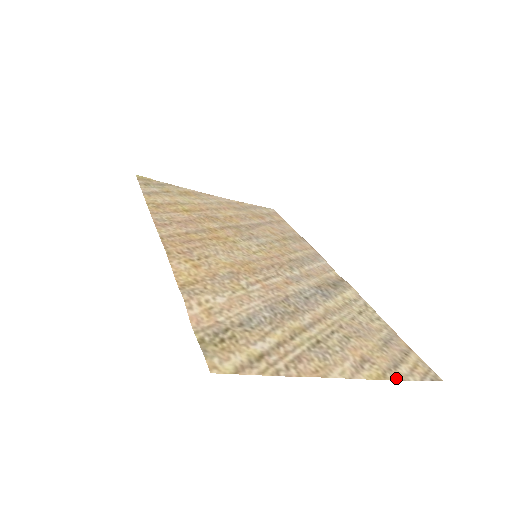
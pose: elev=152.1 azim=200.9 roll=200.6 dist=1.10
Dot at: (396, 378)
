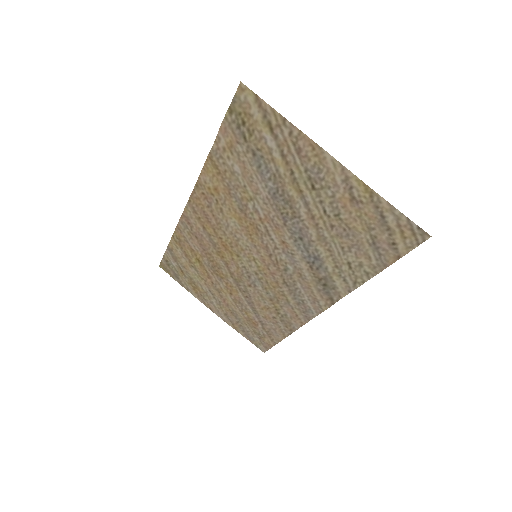
Dot at: (382, 200)
